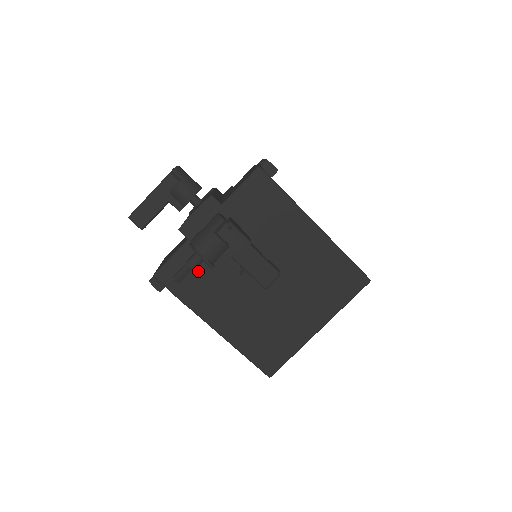
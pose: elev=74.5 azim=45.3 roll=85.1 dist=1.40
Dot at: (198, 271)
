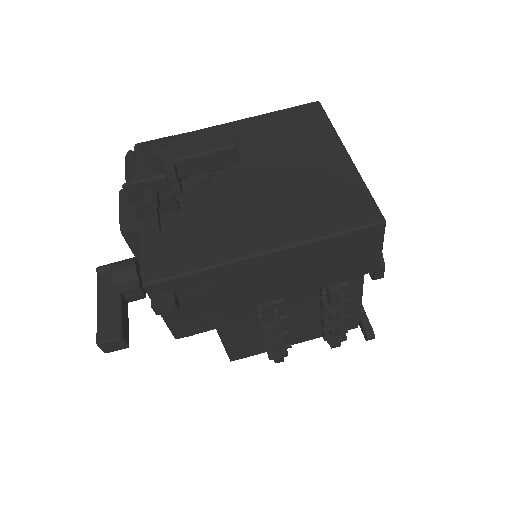
Dot at: (180, 235)
